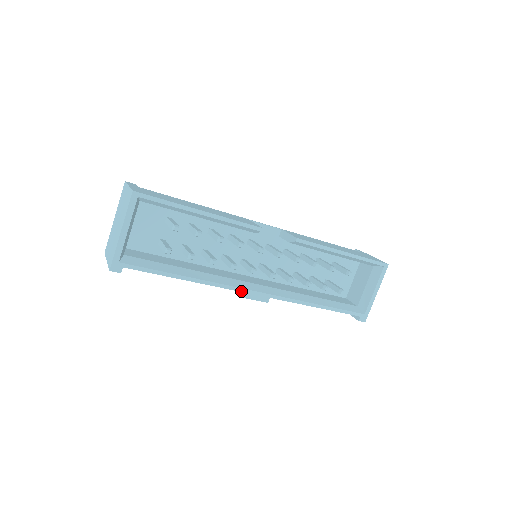
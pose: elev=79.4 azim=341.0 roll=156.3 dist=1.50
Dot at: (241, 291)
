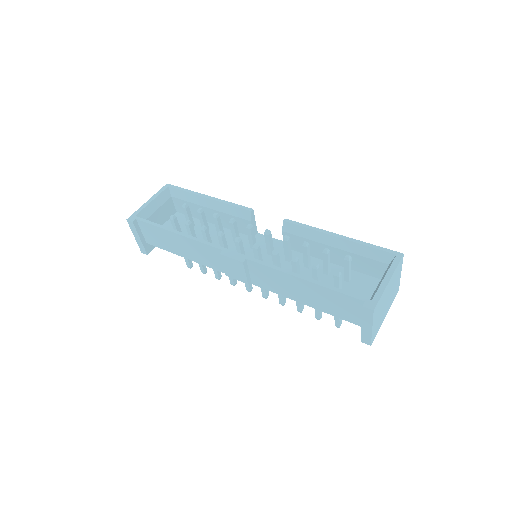
Dot at: (219, 248)
